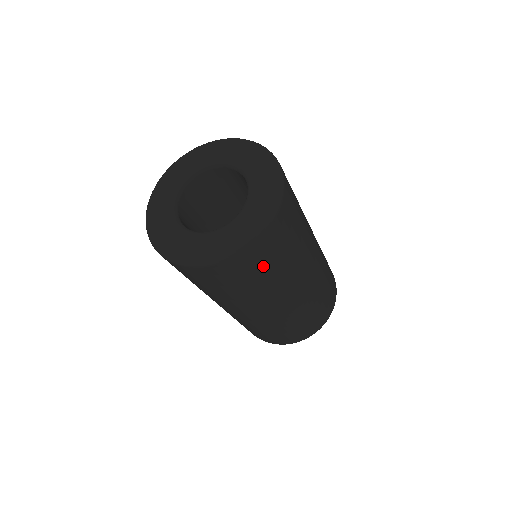
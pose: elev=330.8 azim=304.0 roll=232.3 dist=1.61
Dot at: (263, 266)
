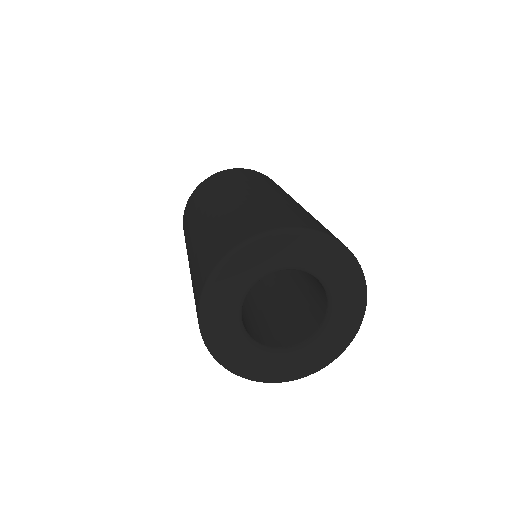
Dot at: occluded
